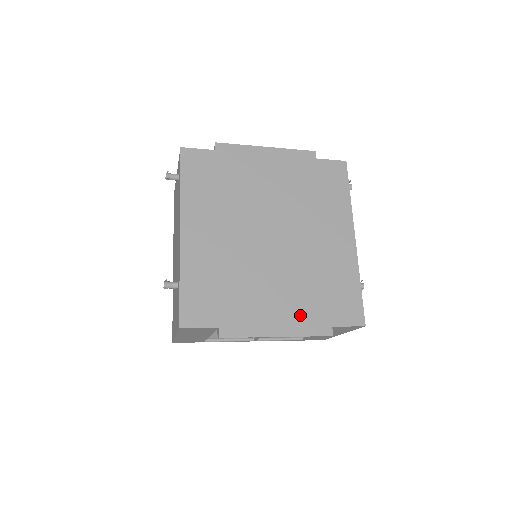
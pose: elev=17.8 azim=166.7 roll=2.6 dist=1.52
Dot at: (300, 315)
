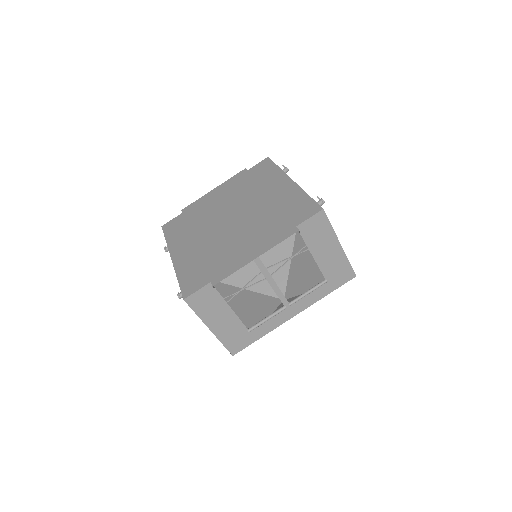
Dot at: (268, 238)
